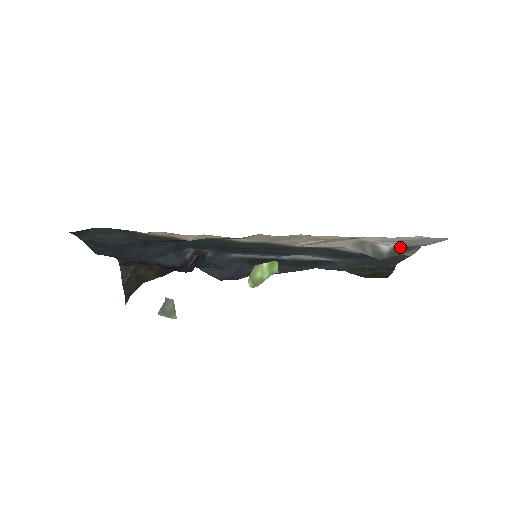
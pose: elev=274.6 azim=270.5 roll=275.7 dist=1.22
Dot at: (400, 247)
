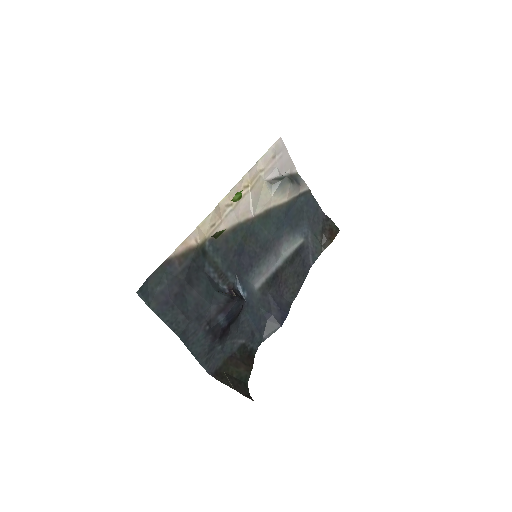
Dot at: (288, 176)
